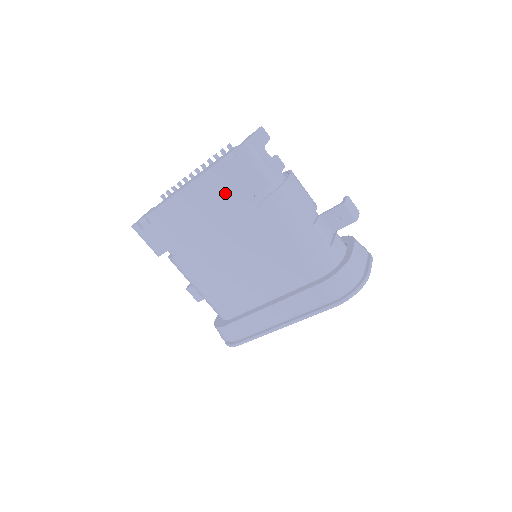
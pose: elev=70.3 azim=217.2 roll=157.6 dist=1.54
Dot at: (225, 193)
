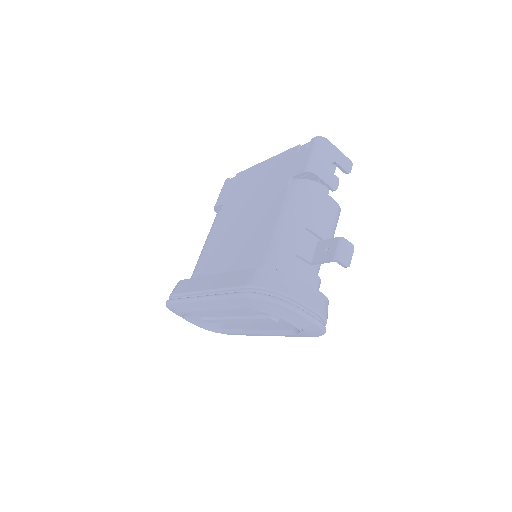
Dot at: (281, 170)
